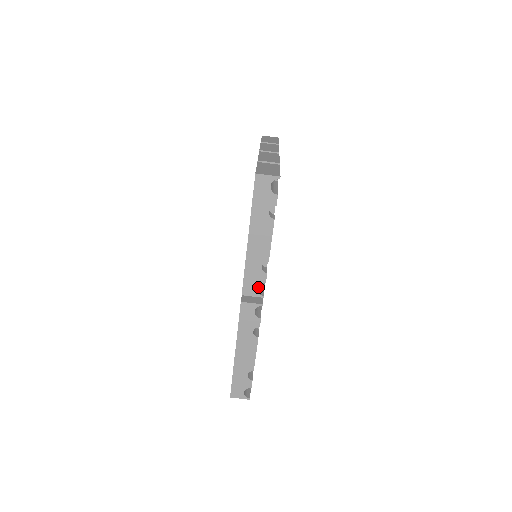
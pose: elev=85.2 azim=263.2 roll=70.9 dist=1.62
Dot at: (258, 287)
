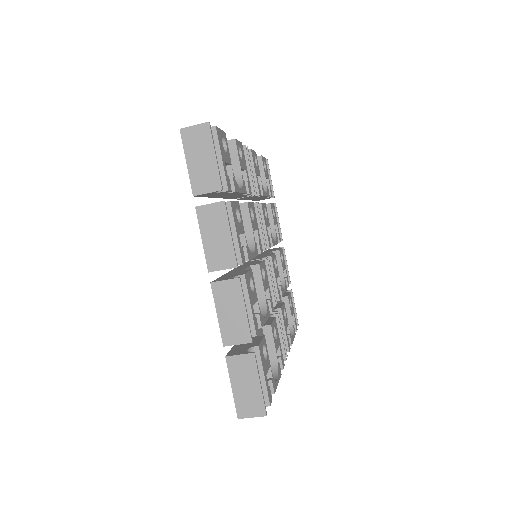
Dot at: occluded
